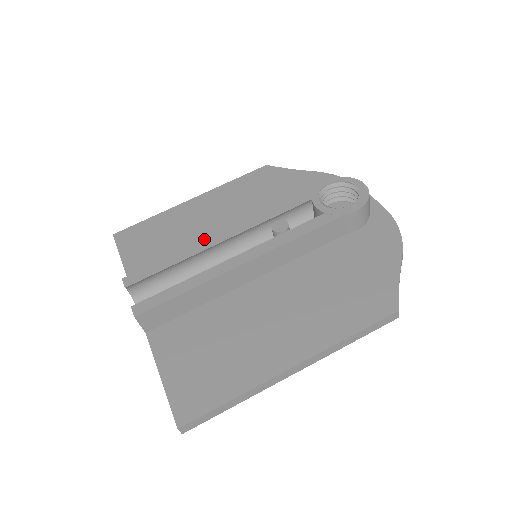
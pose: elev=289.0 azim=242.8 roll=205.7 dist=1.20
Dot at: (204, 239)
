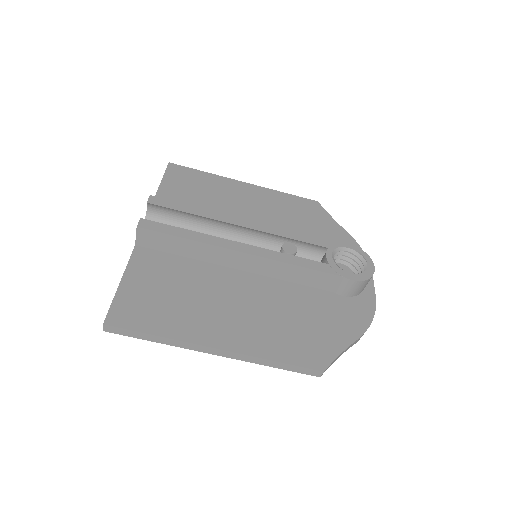
Dot at: occluded
